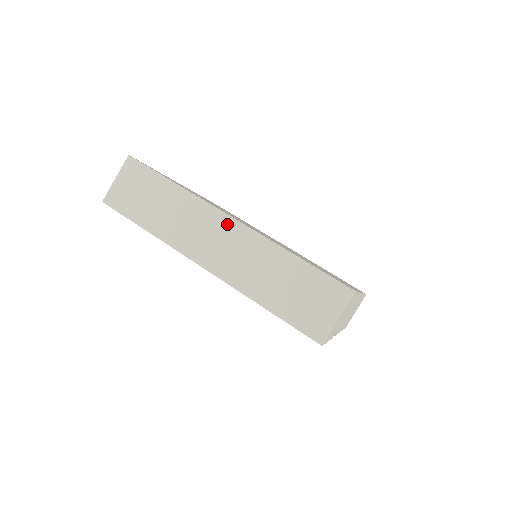
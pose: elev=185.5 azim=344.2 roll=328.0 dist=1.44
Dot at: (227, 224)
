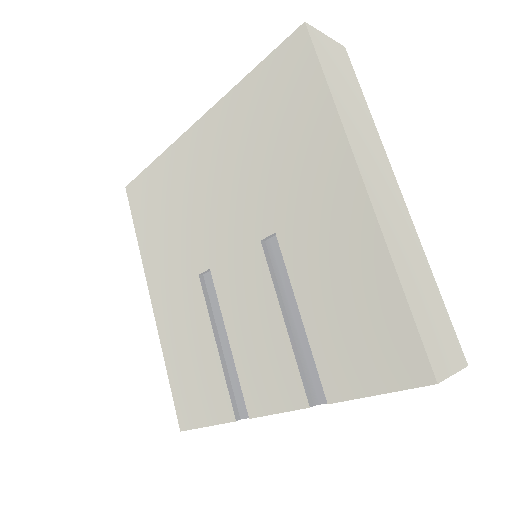
Dot at: (396, 189)
